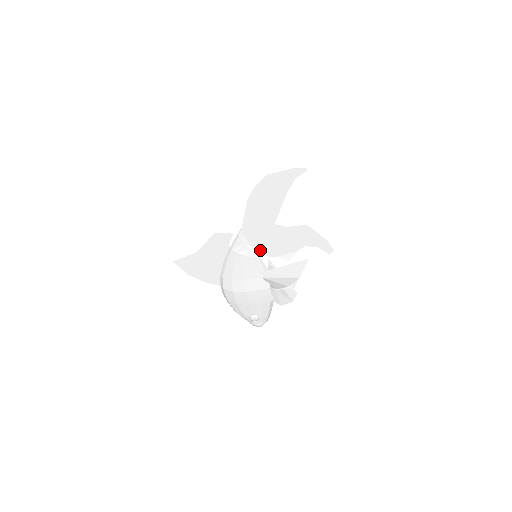
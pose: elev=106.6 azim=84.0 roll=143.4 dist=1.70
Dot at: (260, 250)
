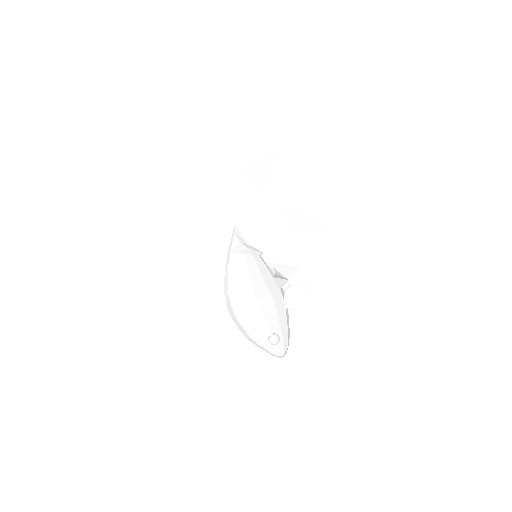
Dot at: (258, 248)
